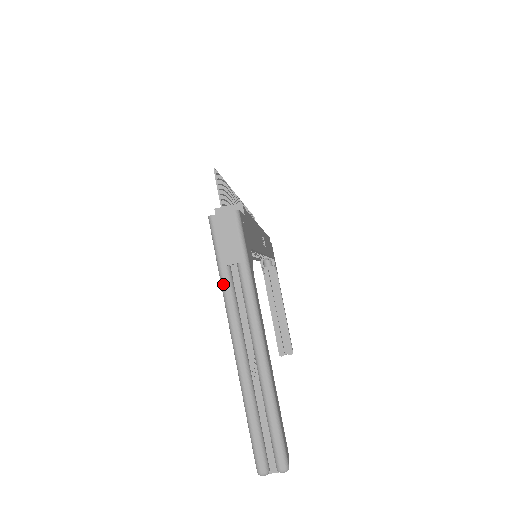
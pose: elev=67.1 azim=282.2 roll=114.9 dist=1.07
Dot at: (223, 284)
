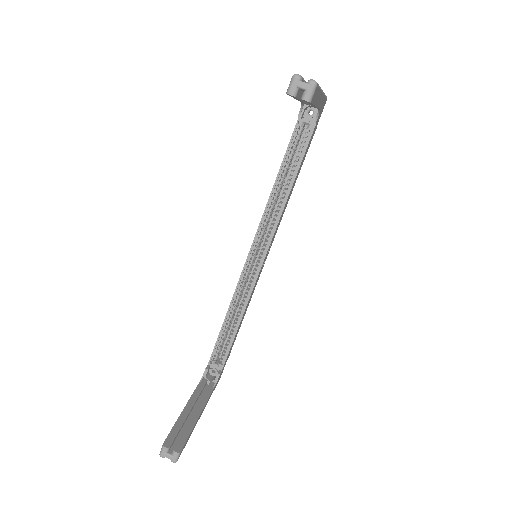
Dot at: occluded
